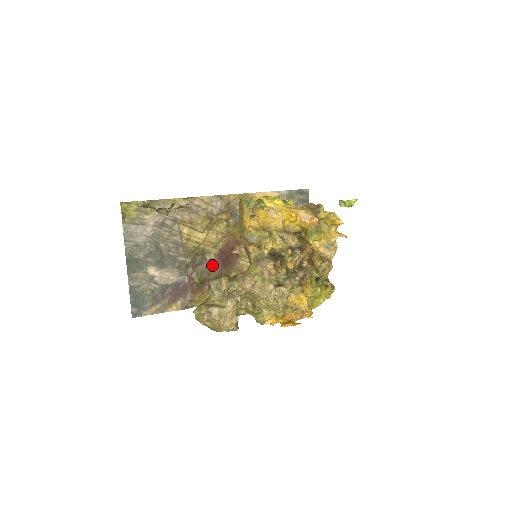
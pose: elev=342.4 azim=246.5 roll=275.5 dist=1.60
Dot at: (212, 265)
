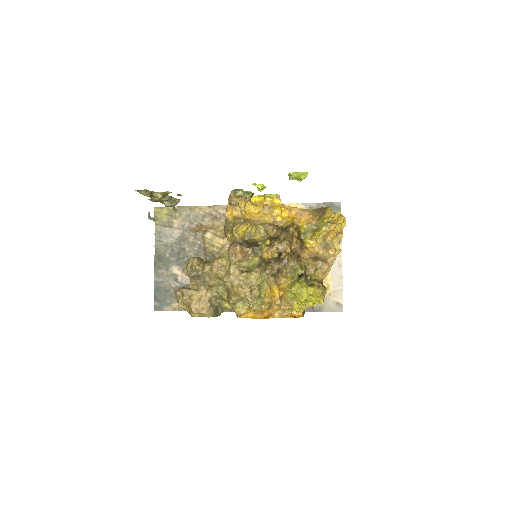
Dot at: occluded
